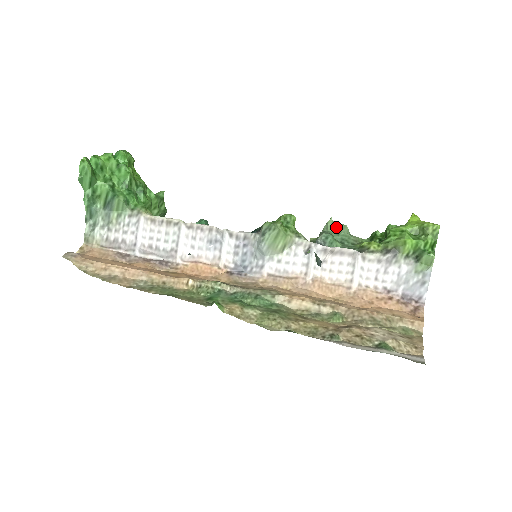
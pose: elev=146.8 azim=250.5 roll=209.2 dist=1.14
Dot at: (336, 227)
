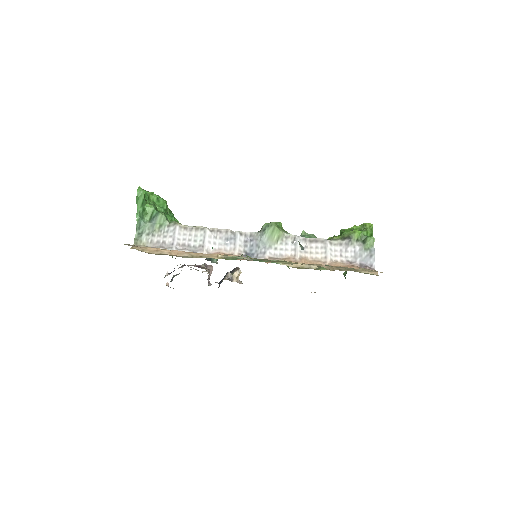
Dot at: (308, 235)
